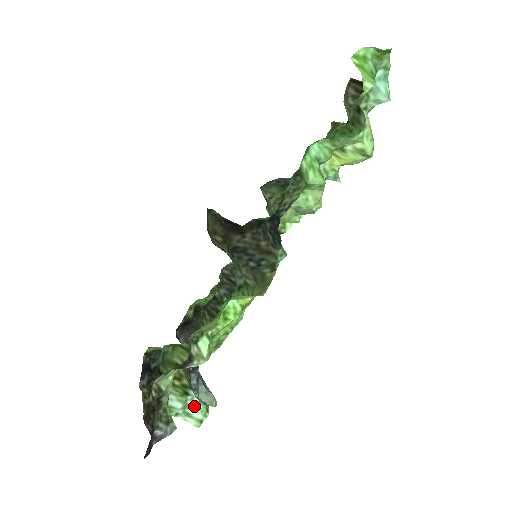
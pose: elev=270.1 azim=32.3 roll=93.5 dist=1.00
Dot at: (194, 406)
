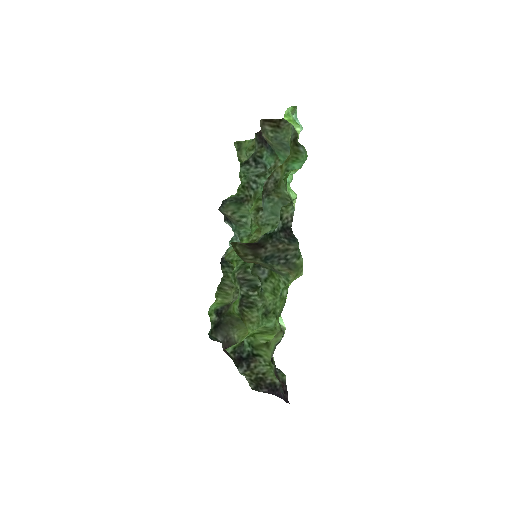
Dot at: occluded
